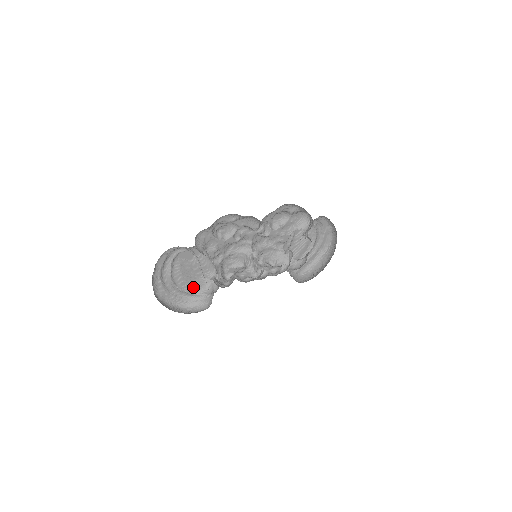
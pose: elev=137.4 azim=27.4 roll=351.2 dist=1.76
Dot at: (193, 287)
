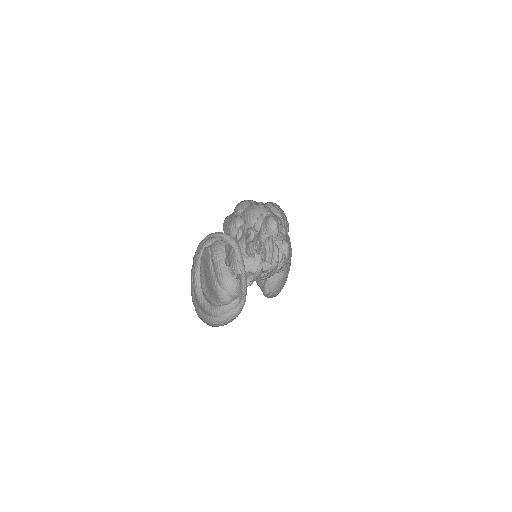
Dot at: (212, 298)
